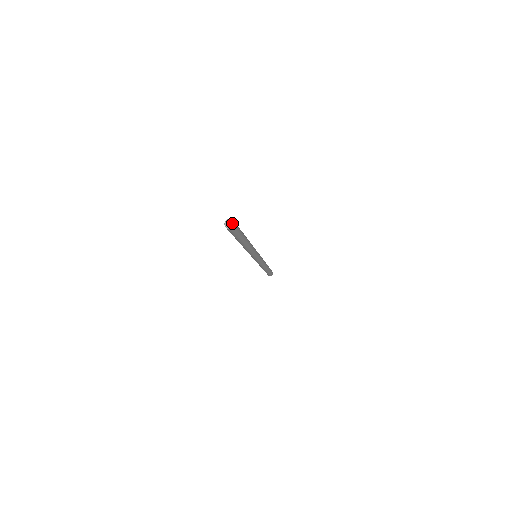
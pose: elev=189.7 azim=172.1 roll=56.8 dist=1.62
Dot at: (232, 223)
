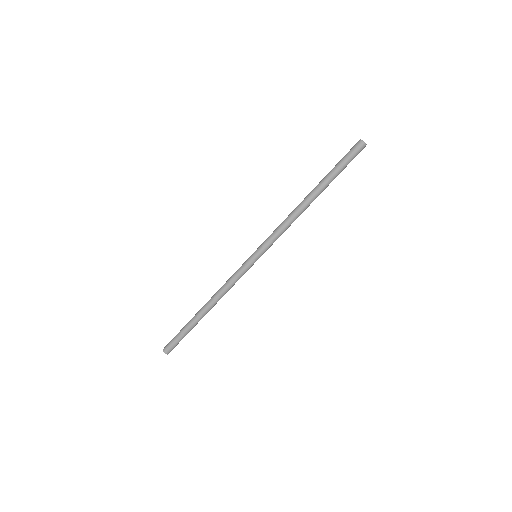
Dot at: (365, 143)
